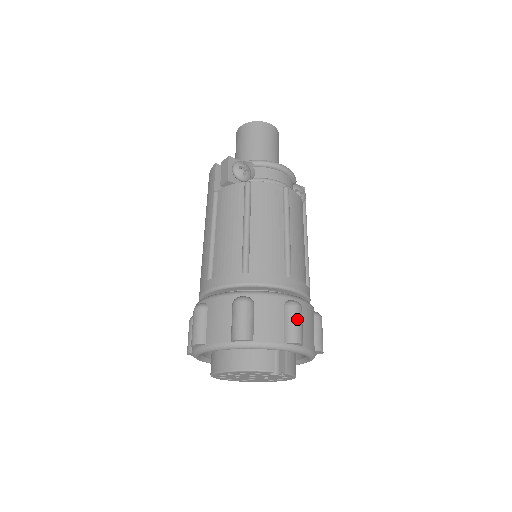
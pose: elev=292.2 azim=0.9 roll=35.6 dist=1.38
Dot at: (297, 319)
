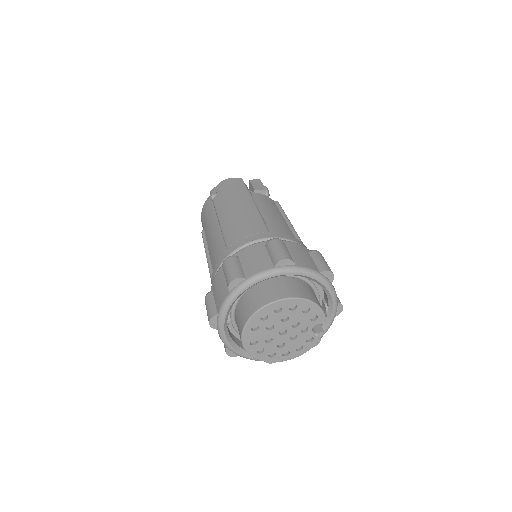
Dot at: occluded
